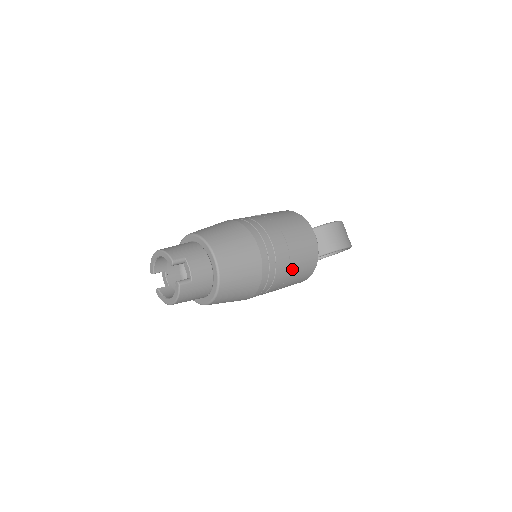
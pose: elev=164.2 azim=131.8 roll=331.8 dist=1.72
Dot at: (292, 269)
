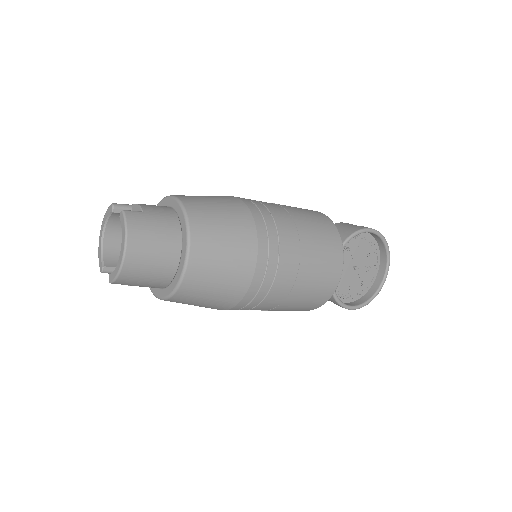
Dot at: (299, 223)
